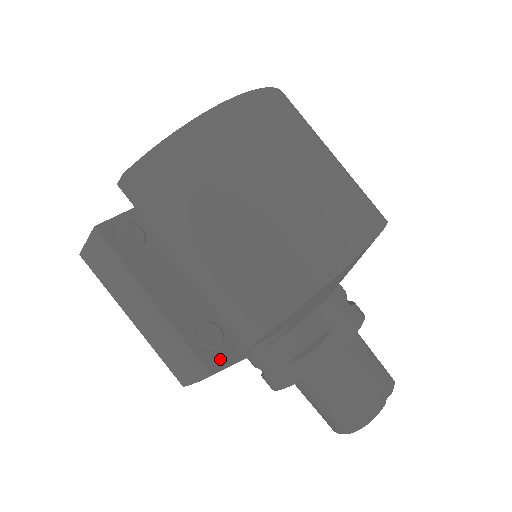
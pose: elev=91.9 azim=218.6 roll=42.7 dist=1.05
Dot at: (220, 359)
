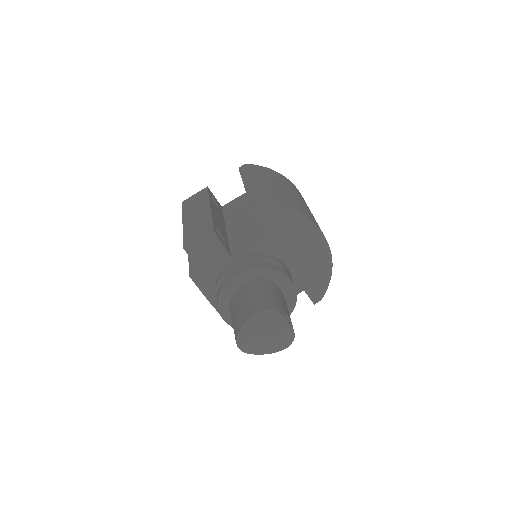
Dot at: (219, 237)
